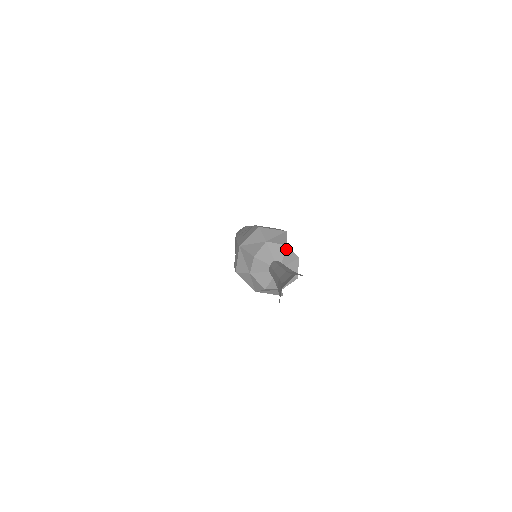
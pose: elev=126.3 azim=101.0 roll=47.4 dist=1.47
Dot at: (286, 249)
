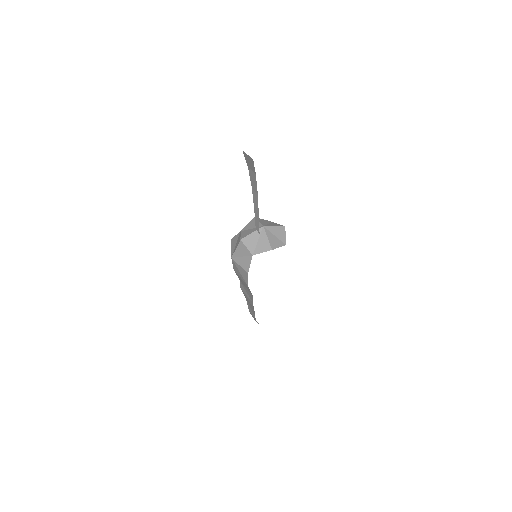
Dot at: (282, 226)
